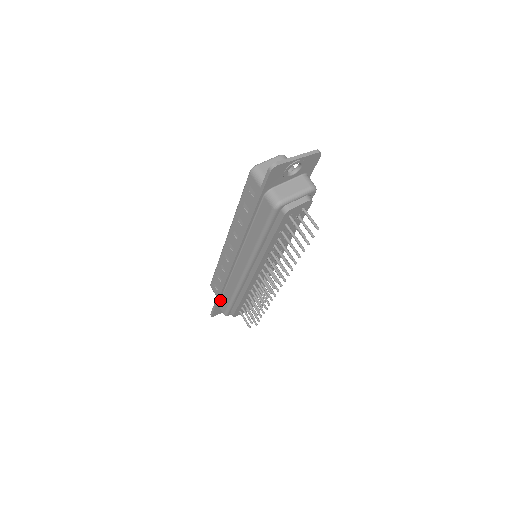
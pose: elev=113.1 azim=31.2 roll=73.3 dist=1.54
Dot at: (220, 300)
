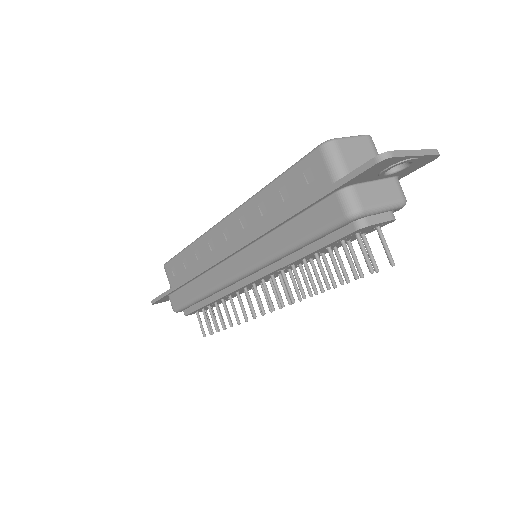
Dot at: (175, 291)
